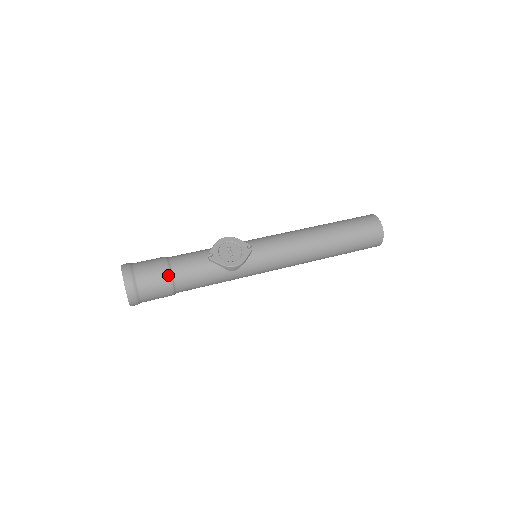
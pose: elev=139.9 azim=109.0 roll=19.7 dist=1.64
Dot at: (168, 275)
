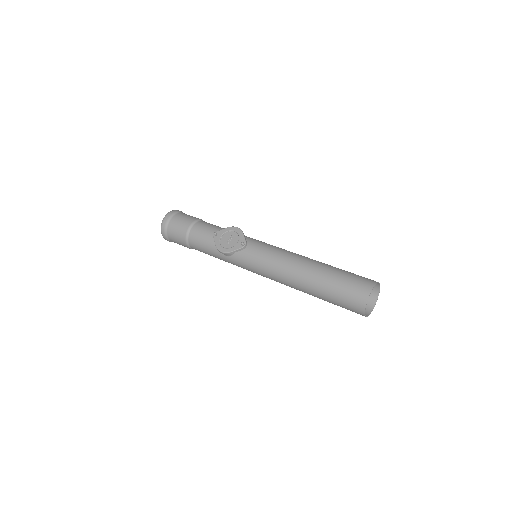
Dot at: (186, 232)
